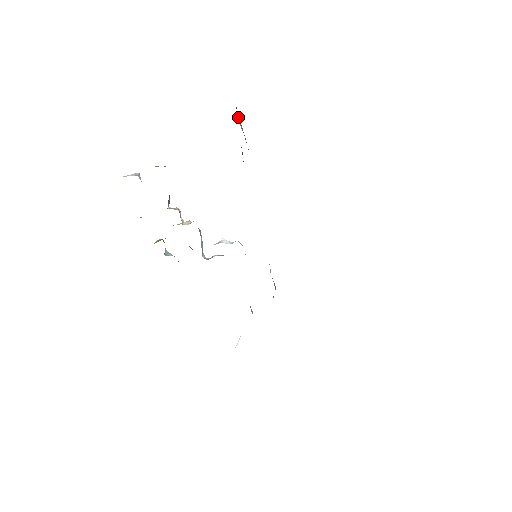
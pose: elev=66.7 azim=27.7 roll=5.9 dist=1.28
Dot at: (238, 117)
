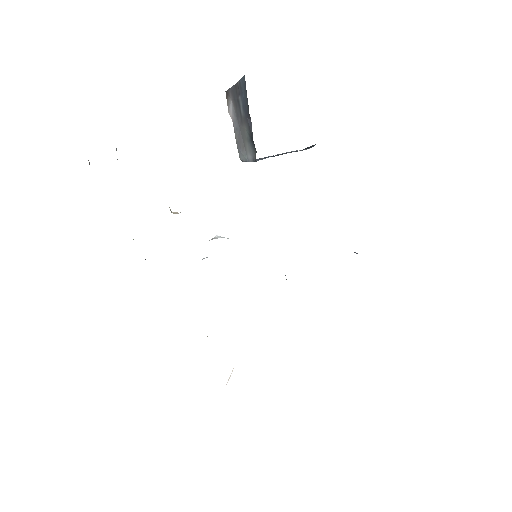
Dot at: (228, 103)
